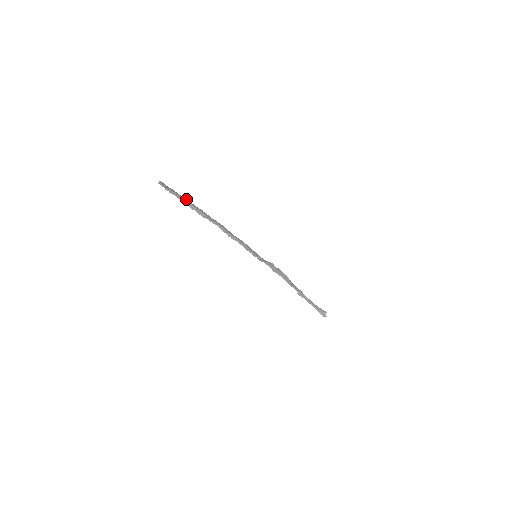
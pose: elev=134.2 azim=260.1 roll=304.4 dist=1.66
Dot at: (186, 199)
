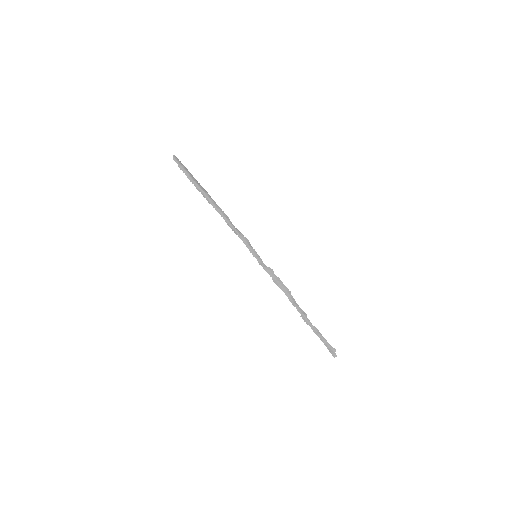
Dot at: (194, 178)
